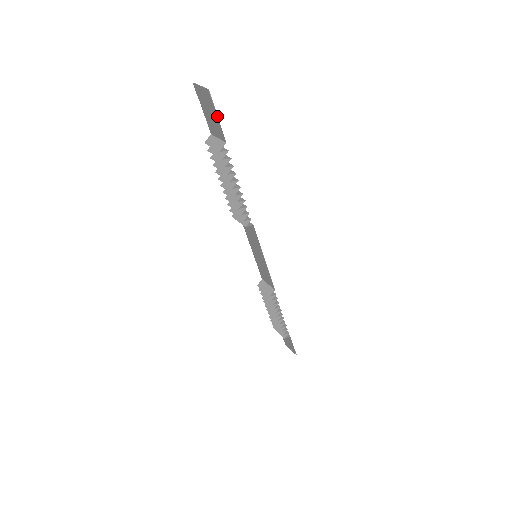
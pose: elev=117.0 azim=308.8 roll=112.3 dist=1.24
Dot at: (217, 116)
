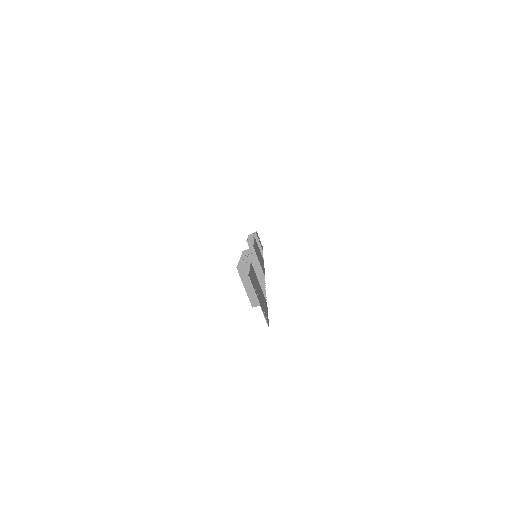
Dot at: (267, 313)
